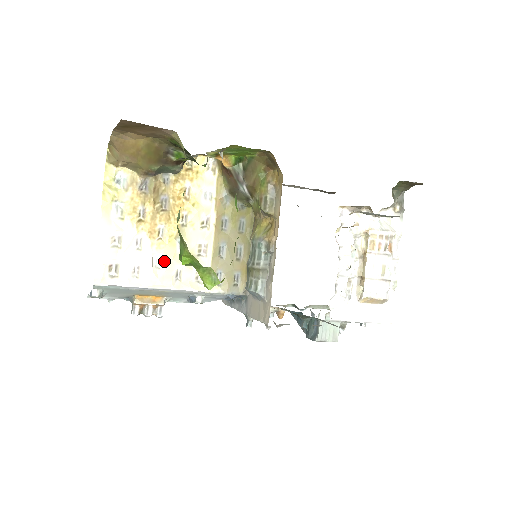
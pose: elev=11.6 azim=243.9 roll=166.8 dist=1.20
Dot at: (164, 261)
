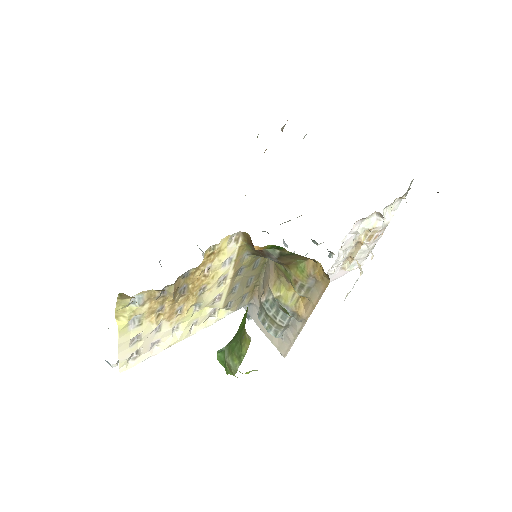
Dot at: (182, 325)
